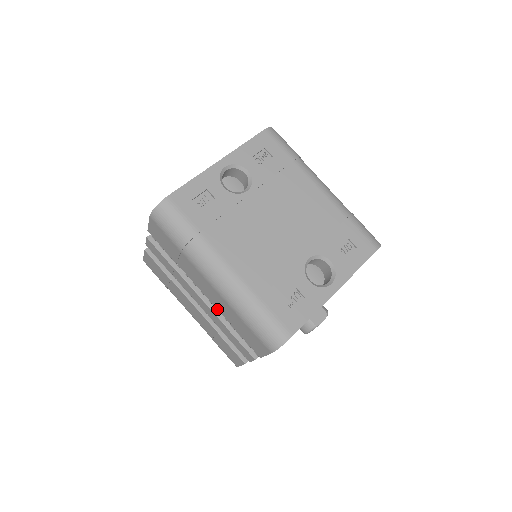
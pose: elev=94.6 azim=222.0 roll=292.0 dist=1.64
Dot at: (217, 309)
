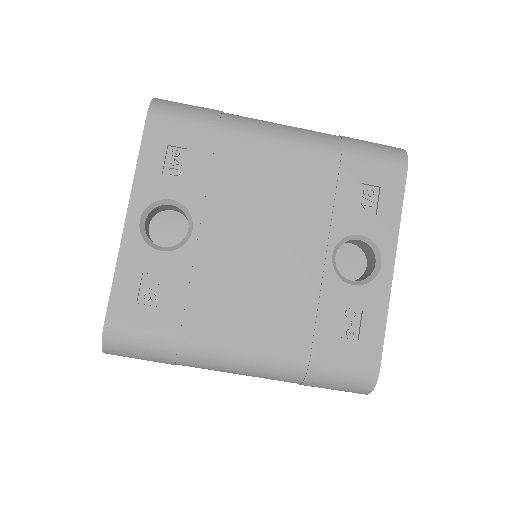
Dot at: occluded
